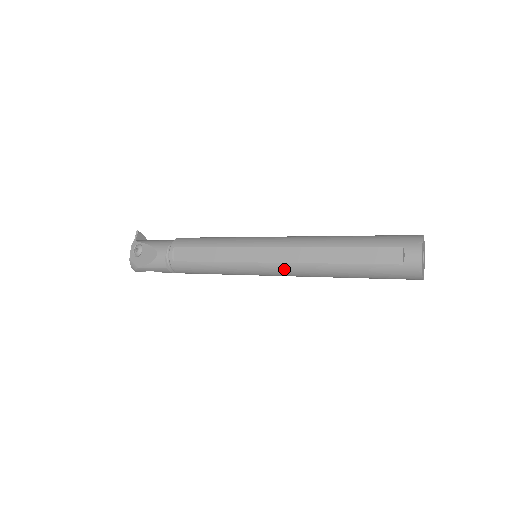
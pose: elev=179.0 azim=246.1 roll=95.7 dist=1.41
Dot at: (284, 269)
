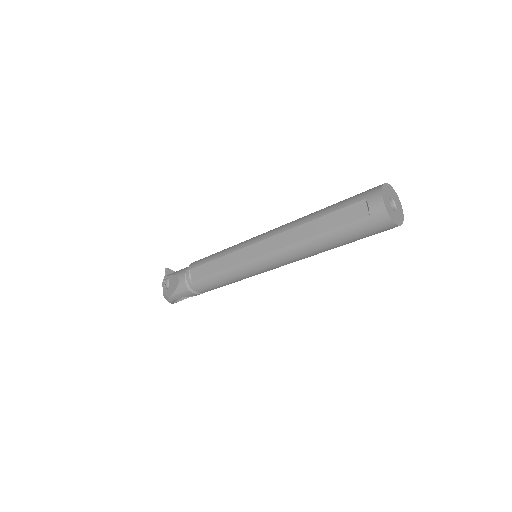
Dot at: (276, 258)
